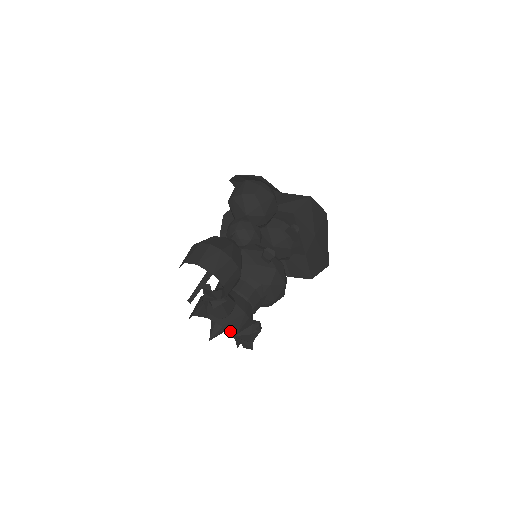
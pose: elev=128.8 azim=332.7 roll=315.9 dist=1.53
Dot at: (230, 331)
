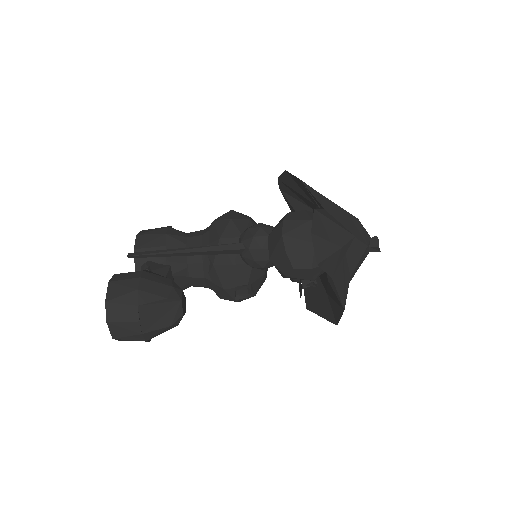
Dot at: occluded
